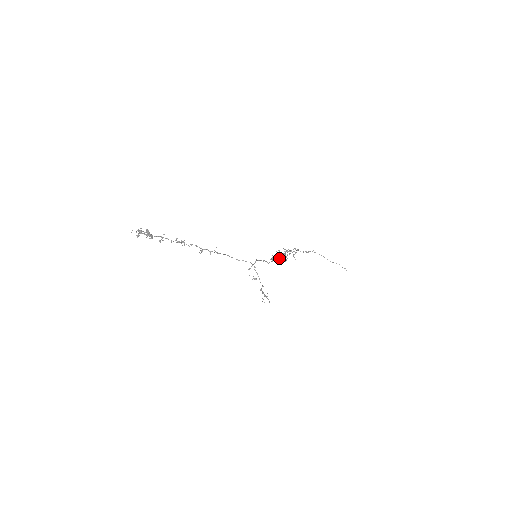
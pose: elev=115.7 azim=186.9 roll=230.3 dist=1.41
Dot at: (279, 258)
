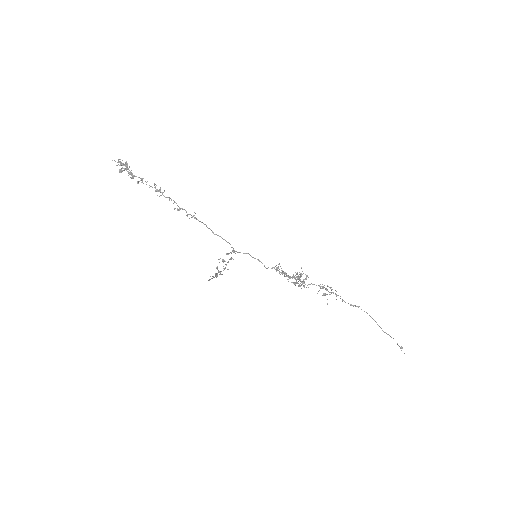
Dot at: occluded
